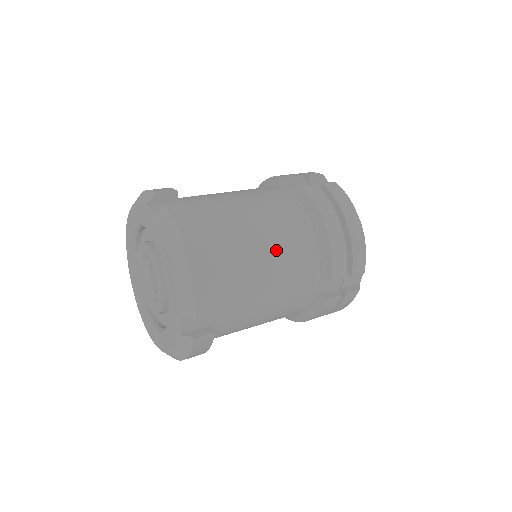
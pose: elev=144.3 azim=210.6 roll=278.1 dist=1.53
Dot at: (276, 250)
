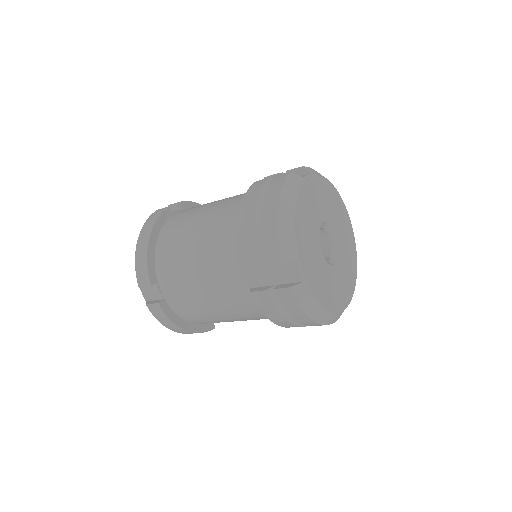
Dot at: (202, 239)
